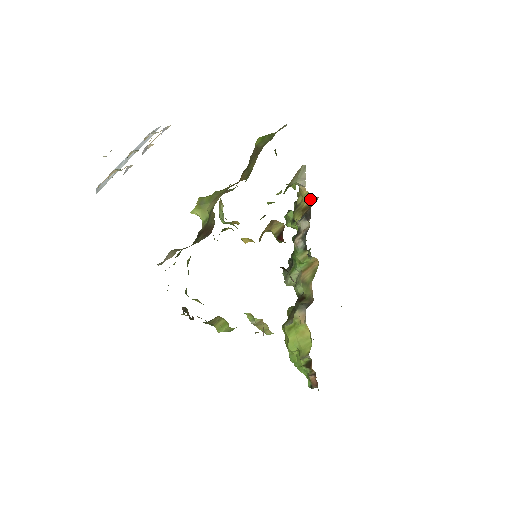
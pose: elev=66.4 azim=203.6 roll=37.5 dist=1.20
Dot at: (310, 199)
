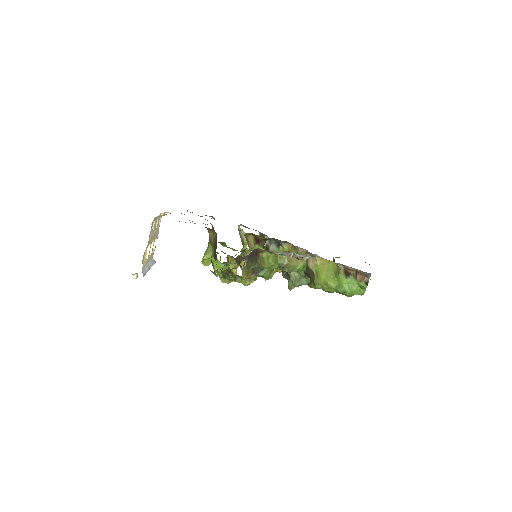
Dot at: occluded
